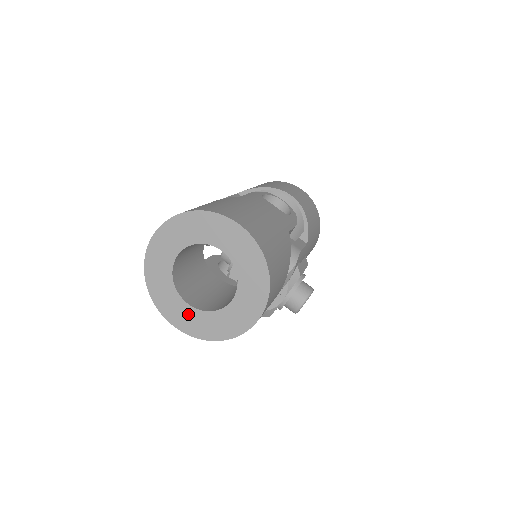
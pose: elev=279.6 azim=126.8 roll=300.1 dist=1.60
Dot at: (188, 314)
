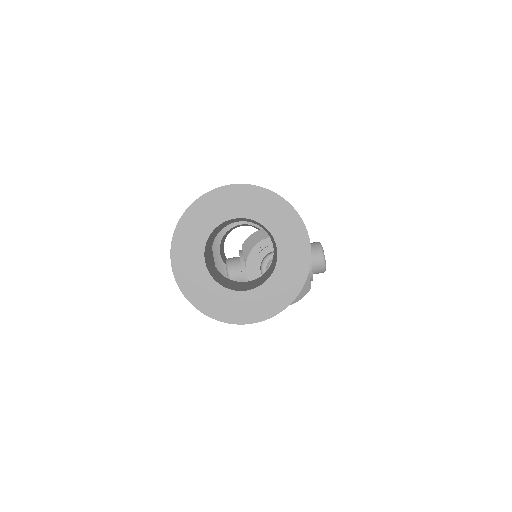
Dot at: (255, 299)
